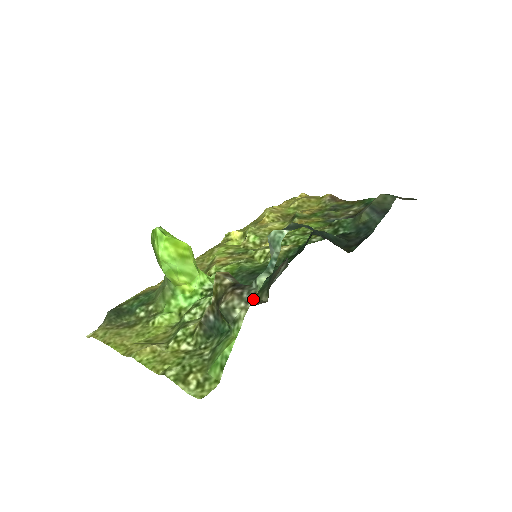
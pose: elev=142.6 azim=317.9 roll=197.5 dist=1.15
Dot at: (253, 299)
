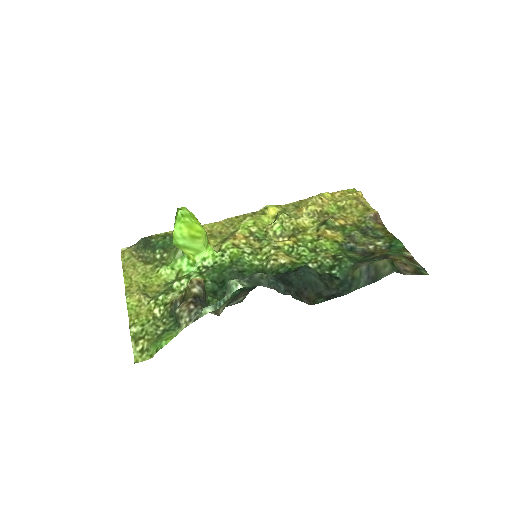
Dot at: (194, 321)
